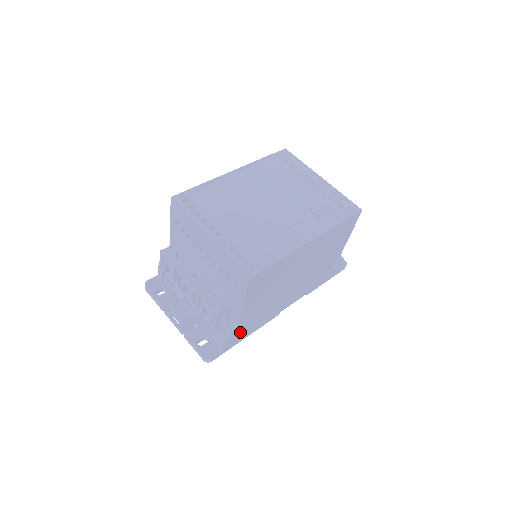
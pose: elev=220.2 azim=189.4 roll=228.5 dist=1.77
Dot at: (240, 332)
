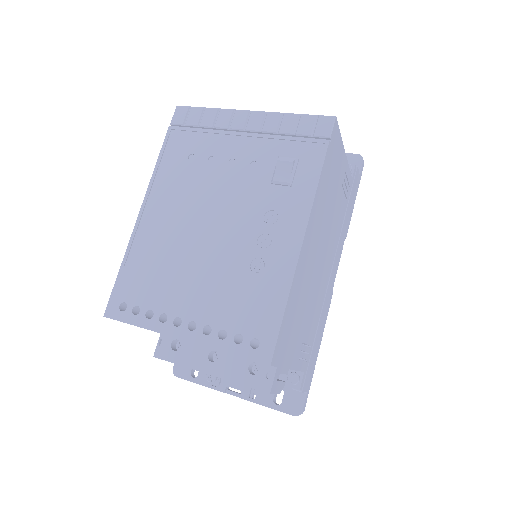
Dot at: (309, 364)
